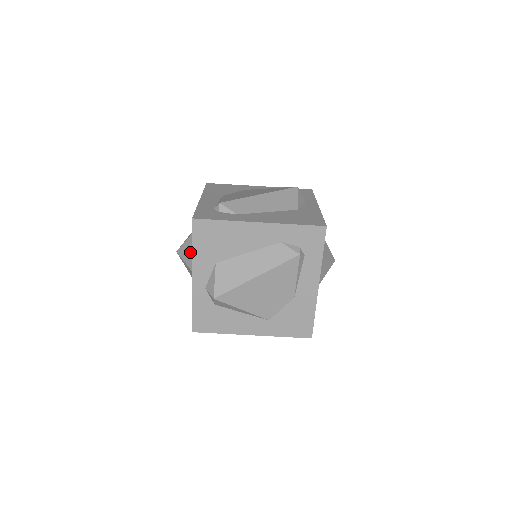
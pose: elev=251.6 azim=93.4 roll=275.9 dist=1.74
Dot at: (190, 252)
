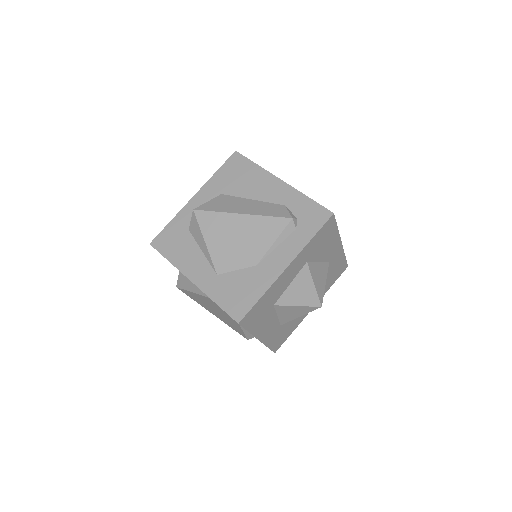
Dot at: occluded
